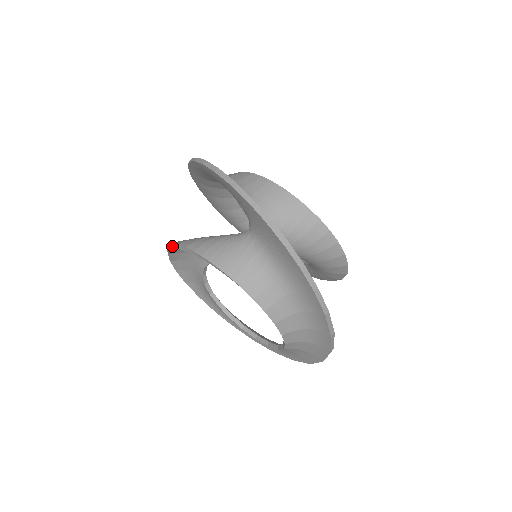
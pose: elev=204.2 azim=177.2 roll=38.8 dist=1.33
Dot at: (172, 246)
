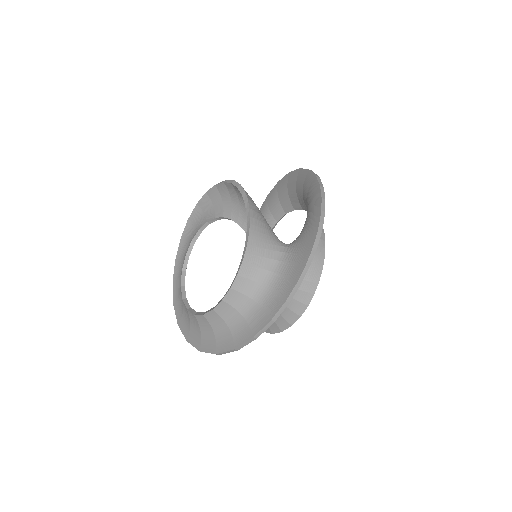
Dot at: (238, 185)
